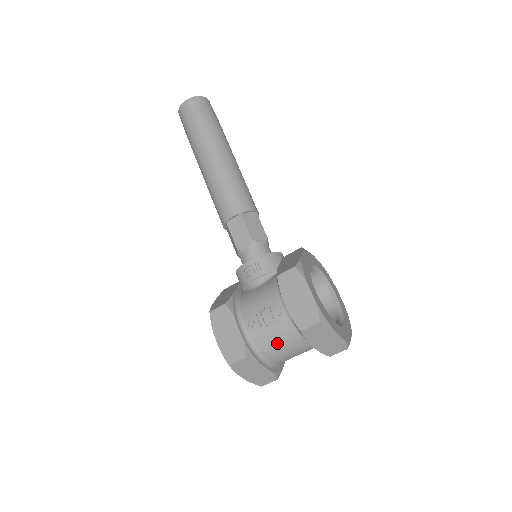
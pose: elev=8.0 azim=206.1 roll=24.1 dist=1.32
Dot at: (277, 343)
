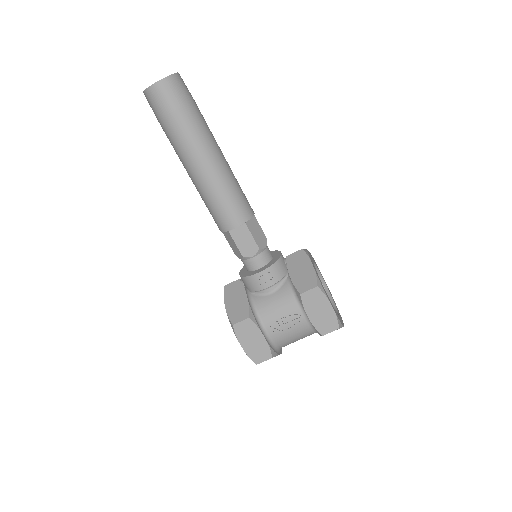
Dot at: (294, 339)
